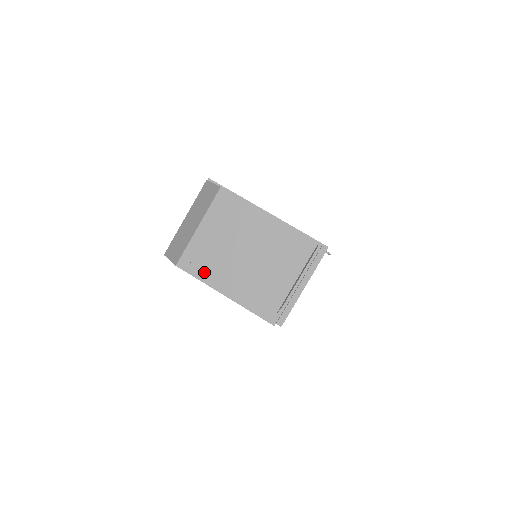
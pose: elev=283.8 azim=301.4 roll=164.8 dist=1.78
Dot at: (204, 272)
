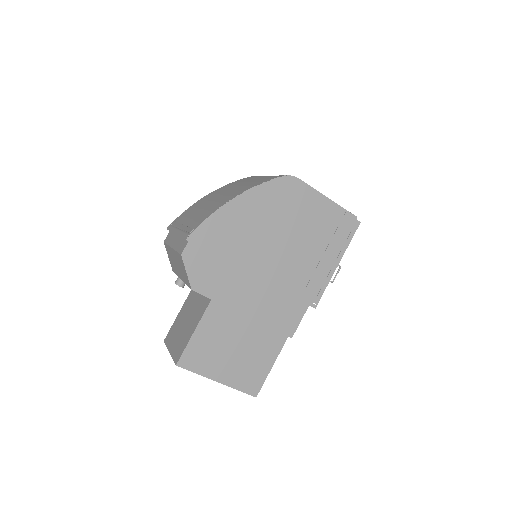
Dot at: occluded
